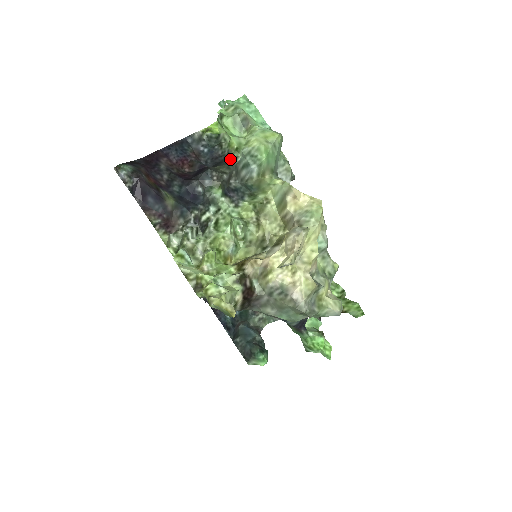
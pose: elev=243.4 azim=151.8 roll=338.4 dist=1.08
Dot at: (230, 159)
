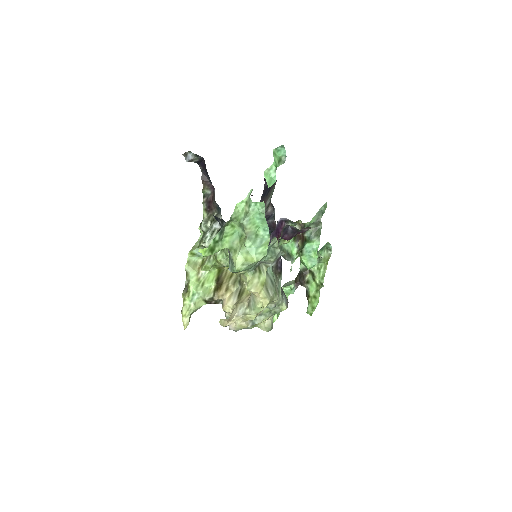
Dot at: occluded
